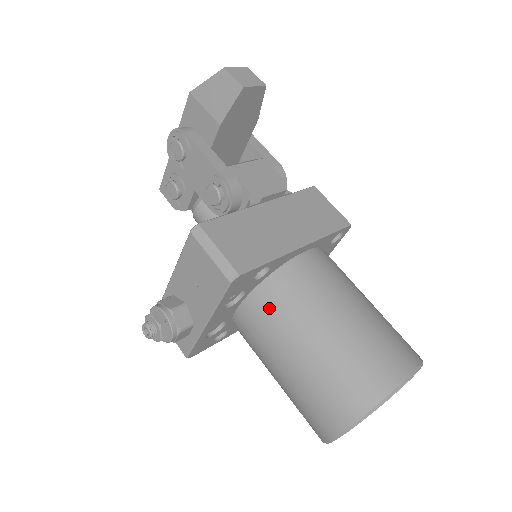
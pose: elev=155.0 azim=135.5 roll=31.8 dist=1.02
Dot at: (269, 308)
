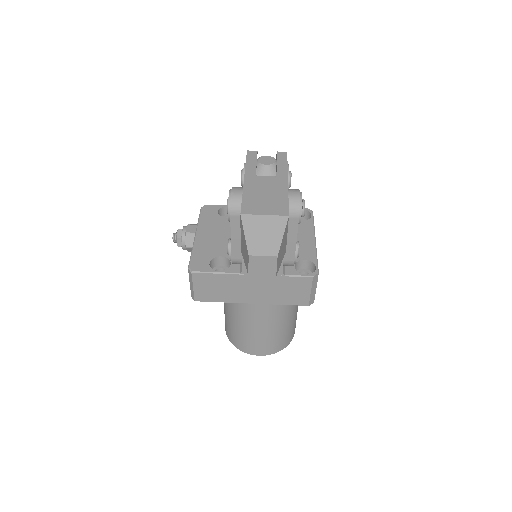
Dot at: occluded
